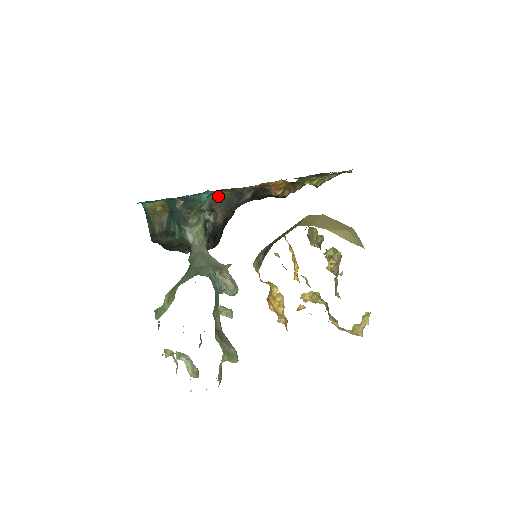
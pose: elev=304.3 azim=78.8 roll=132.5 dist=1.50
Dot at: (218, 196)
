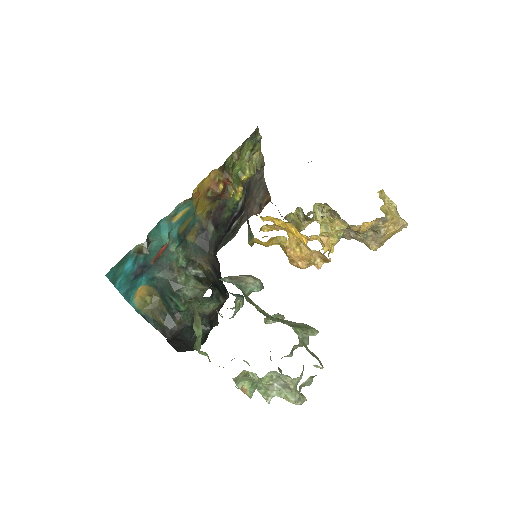
Dot at: (186, 246)
